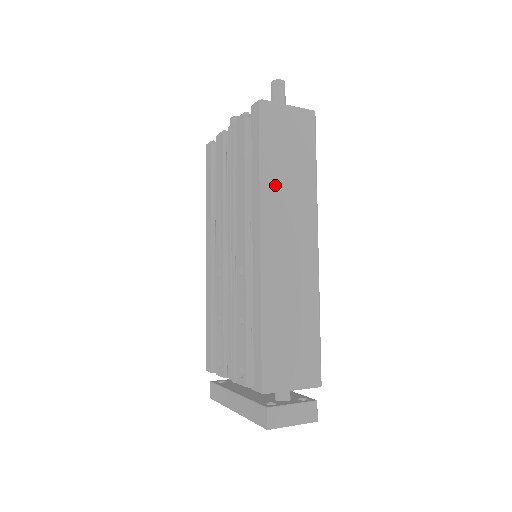
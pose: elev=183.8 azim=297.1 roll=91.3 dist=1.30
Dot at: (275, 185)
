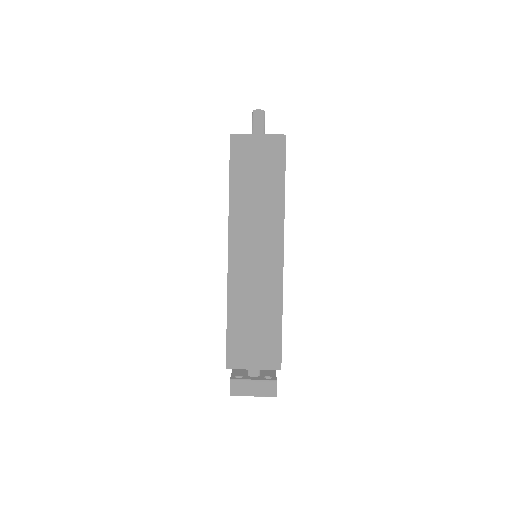
Dot at: (242, 205)
